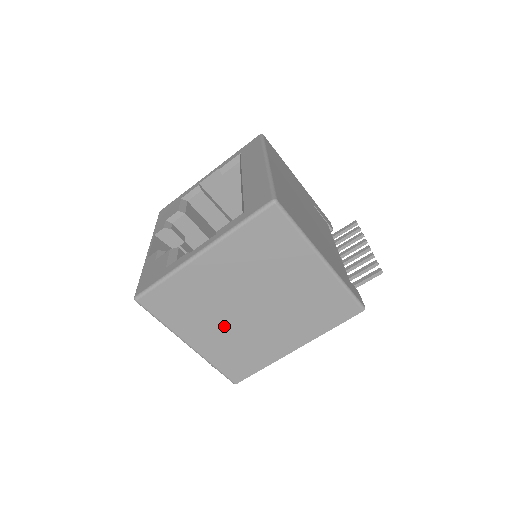
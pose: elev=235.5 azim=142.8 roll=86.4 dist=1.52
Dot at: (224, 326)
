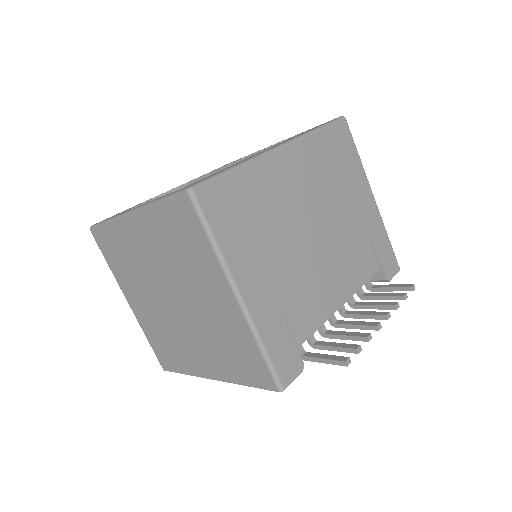
Dot at: (152, 304)
